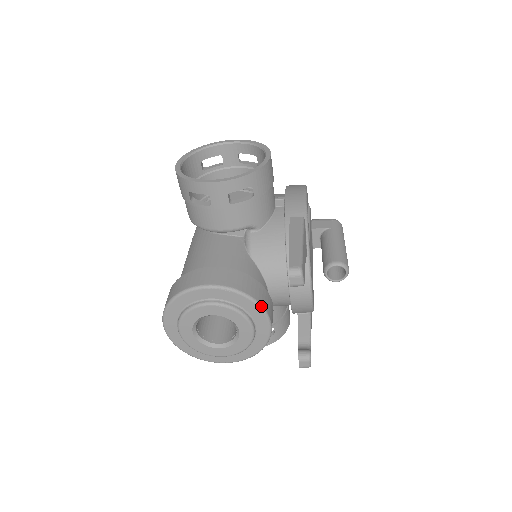
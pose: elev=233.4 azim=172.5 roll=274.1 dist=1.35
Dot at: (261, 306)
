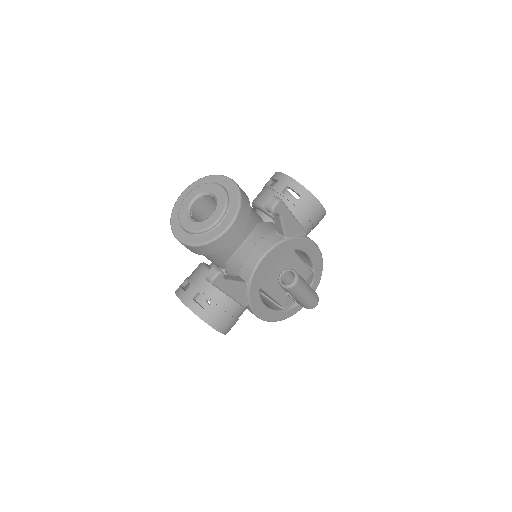
Dot at: (239, 210)
